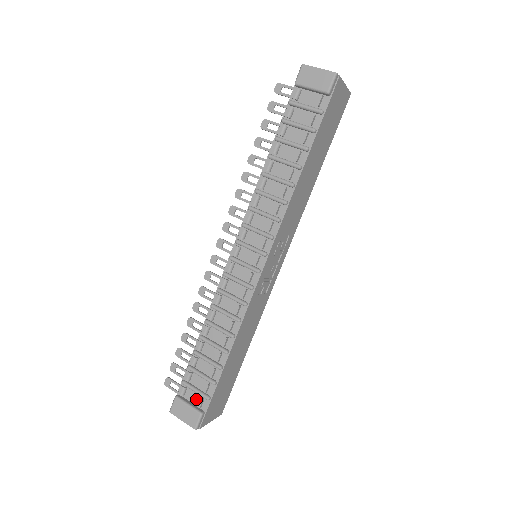
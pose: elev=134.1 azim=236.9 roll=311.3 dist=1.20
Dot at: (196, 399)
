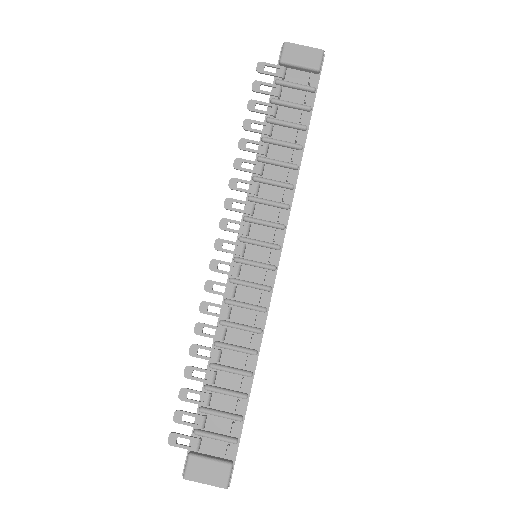
Dot at: (218, 449)
